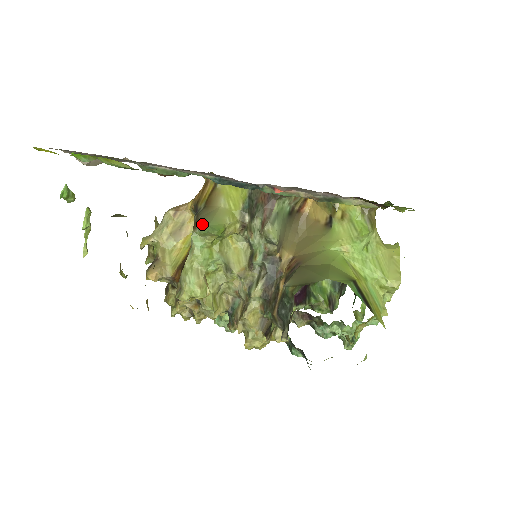
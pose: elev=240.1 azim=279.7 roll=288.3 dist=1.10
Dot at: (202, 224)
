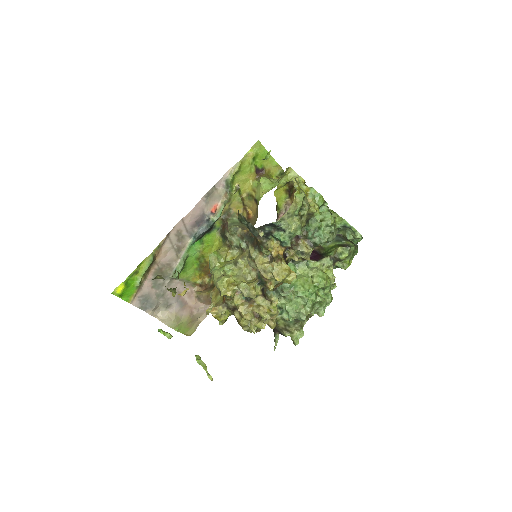
Dot at: occluded
